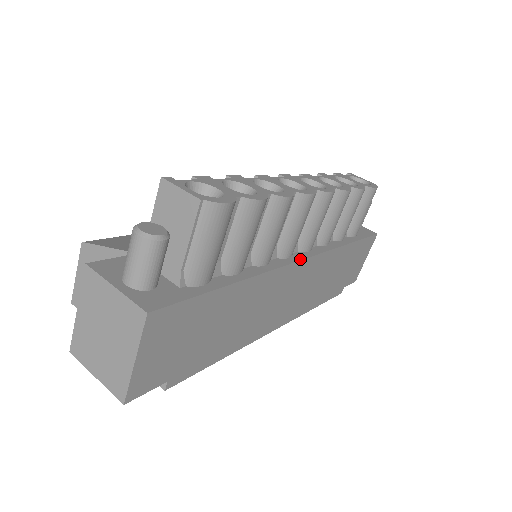
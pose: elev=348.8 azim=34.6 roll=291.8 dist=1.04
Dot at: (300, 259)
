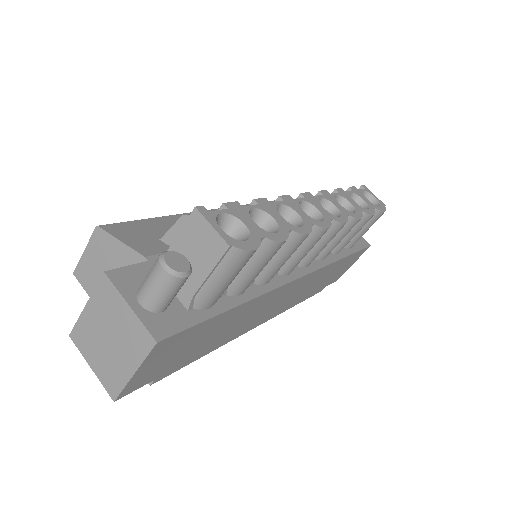
Dot at: (298, 277)
